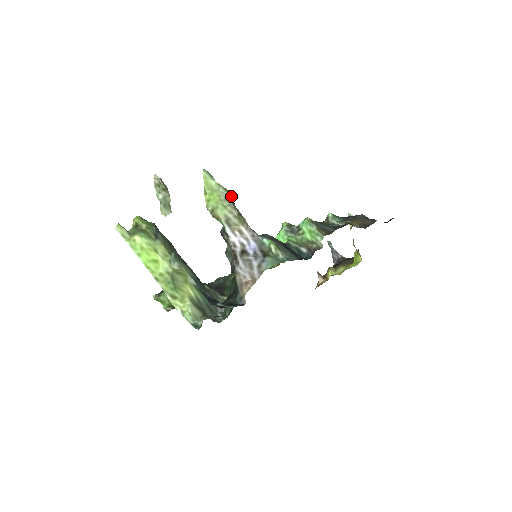
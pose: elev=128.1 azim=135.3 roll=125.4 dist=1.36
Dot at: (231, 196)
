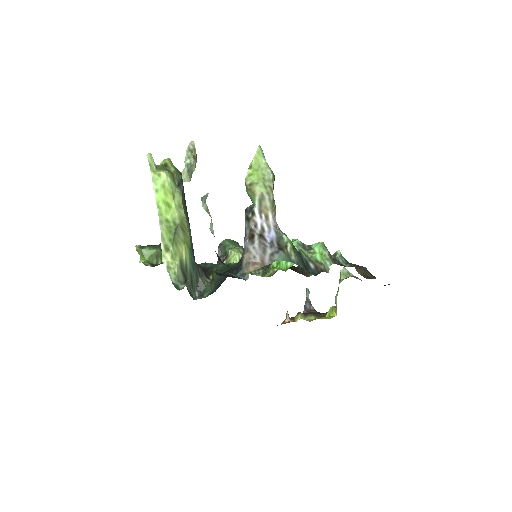
Dot at: (274, 180)
